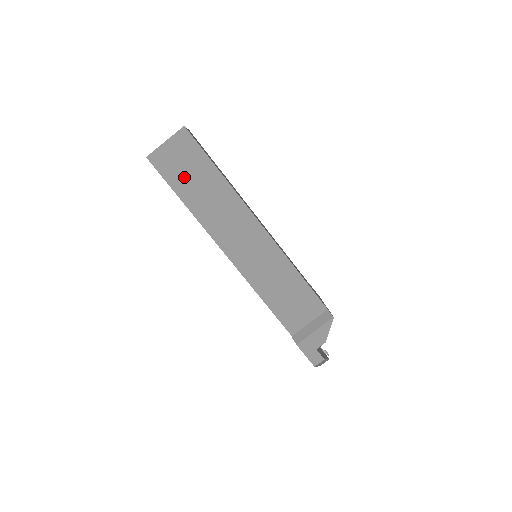
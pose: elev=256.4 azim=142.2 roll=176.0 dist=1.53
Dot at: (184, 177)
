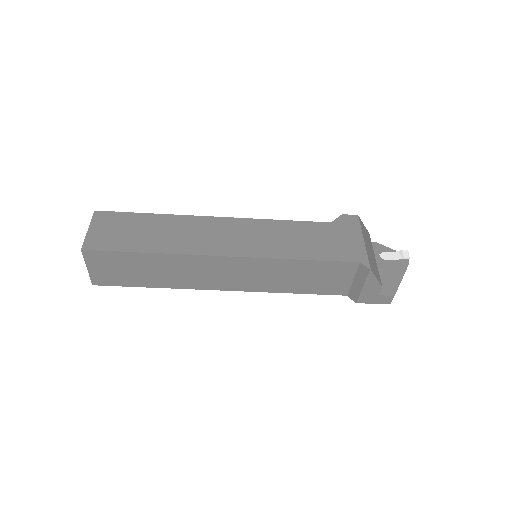
Dot at: (131, 275)
